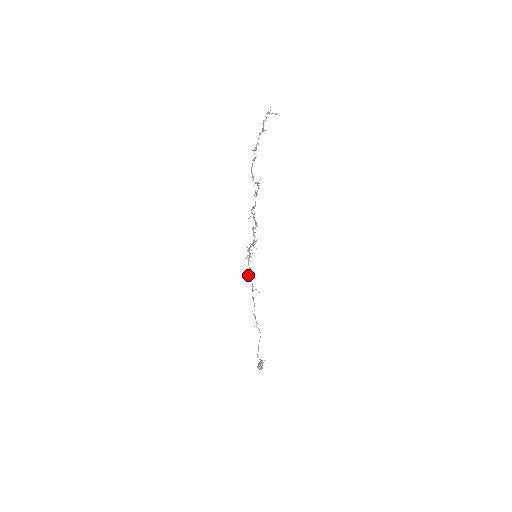
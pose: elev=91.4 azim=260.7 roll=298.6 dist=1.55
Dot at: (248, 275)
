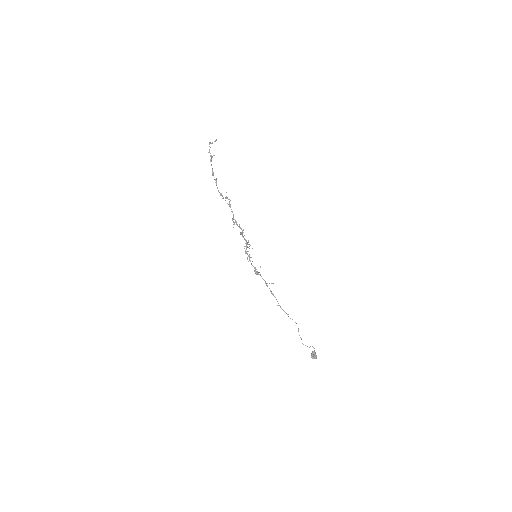
Dot at: (256, 274)
